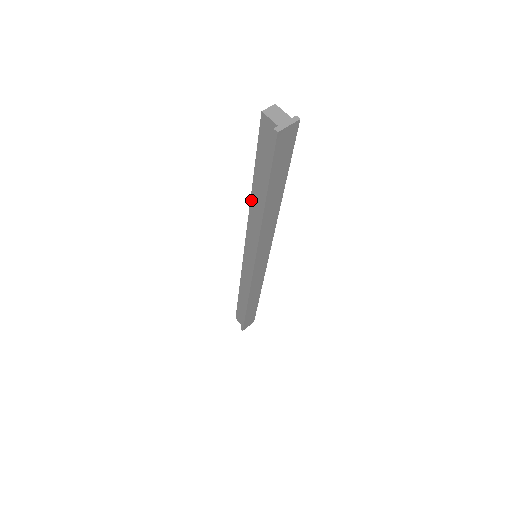
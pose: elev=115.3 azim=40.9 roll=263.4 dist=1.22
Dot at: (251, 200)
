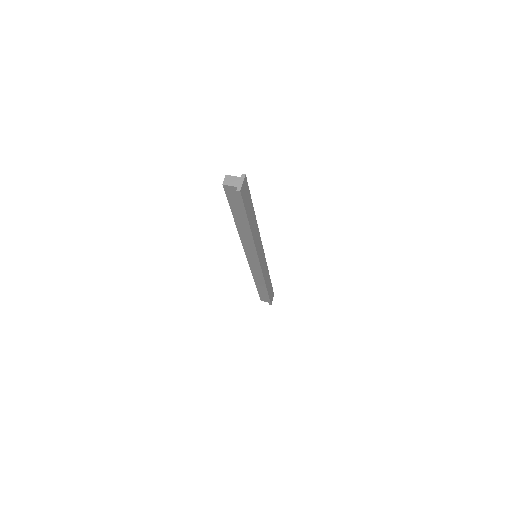
Dot at: (238, 229)
